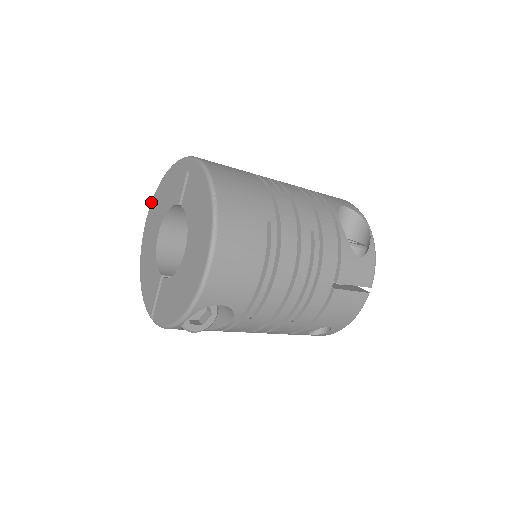
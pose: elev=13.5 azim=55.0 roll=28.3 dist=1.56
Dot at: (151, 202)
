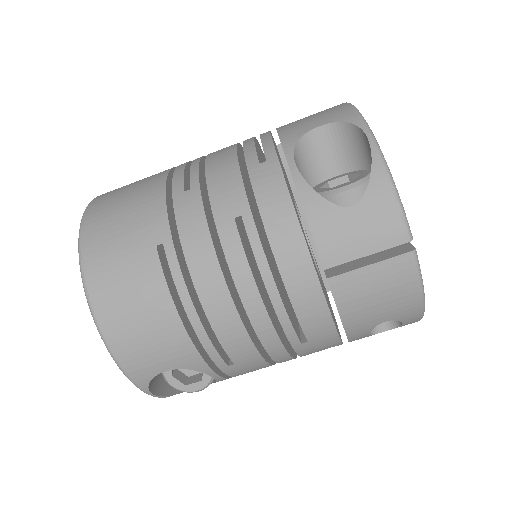
Dot at: occluded
